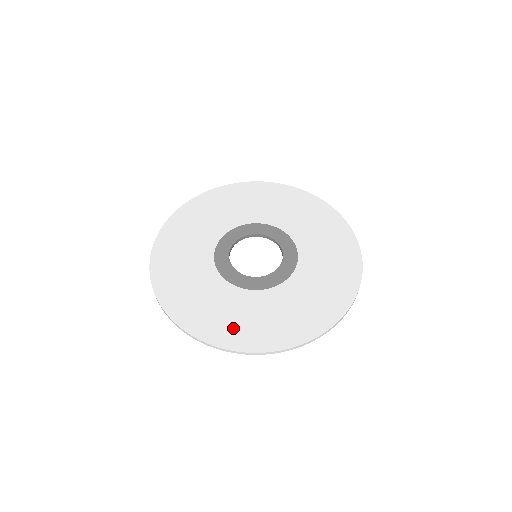
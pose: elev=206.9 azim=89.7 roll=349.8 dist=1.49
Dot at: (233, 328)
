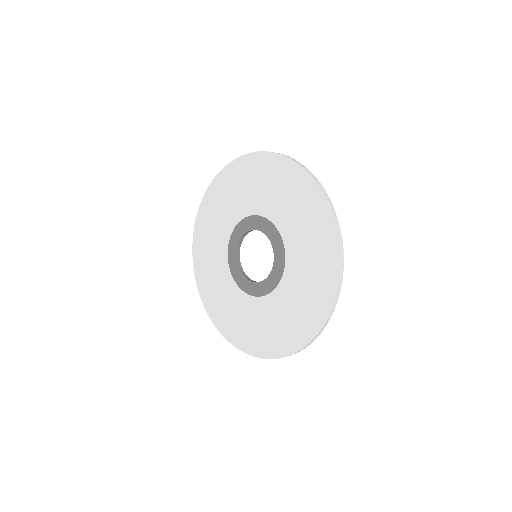
Dot at: (251, 336)
